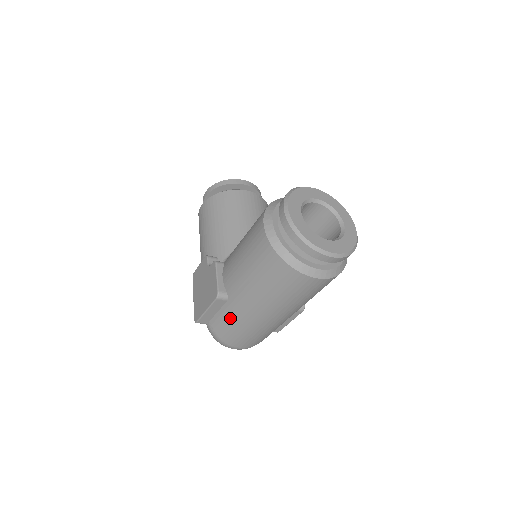
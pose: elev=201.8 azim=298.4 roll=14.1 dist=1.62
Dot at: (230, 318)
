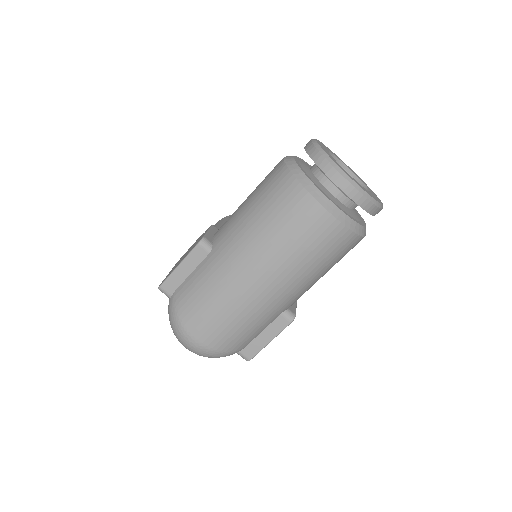
Dot at: (203, 277)
